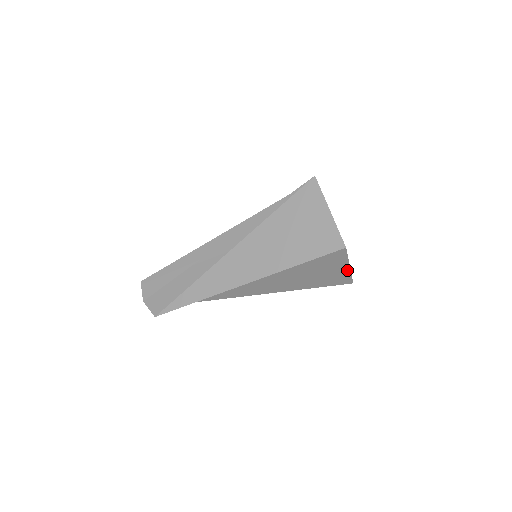
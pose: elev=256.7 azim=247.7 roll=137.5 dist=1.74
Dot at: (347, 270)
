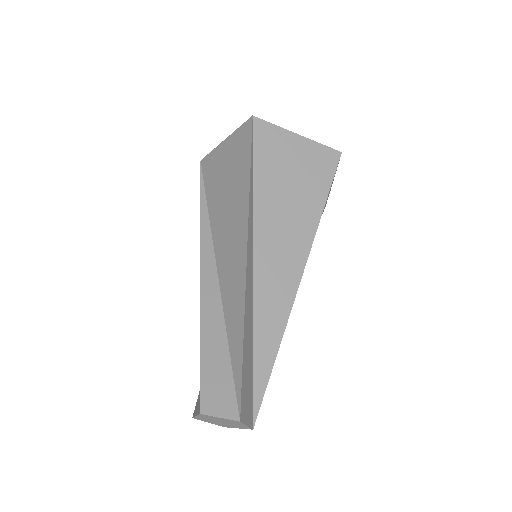
Dot at: occluded
